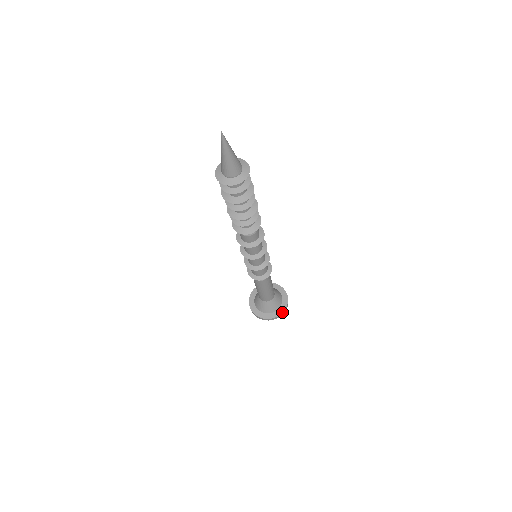
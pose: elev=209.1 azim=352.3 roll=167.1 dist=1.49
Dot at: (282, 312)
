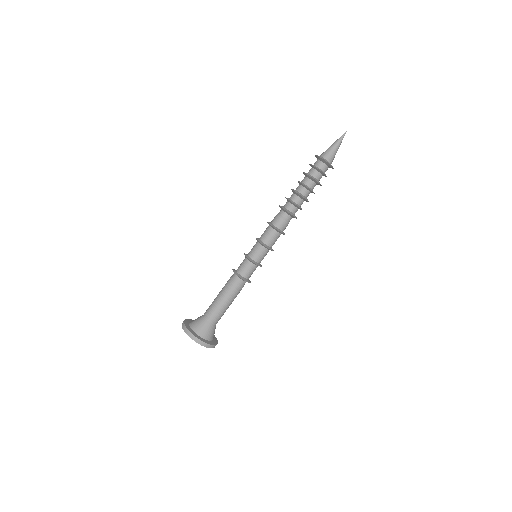
Dot at: (195, 335)
